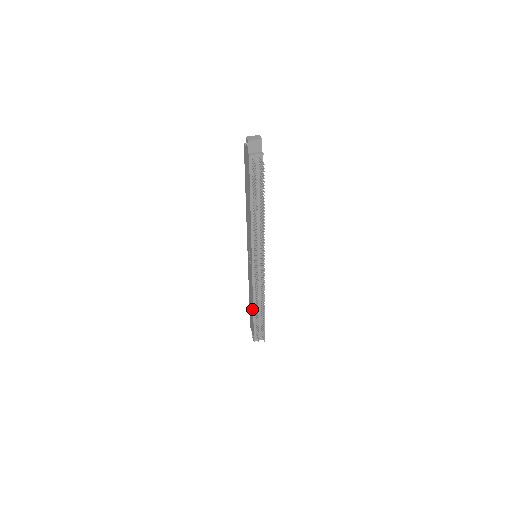
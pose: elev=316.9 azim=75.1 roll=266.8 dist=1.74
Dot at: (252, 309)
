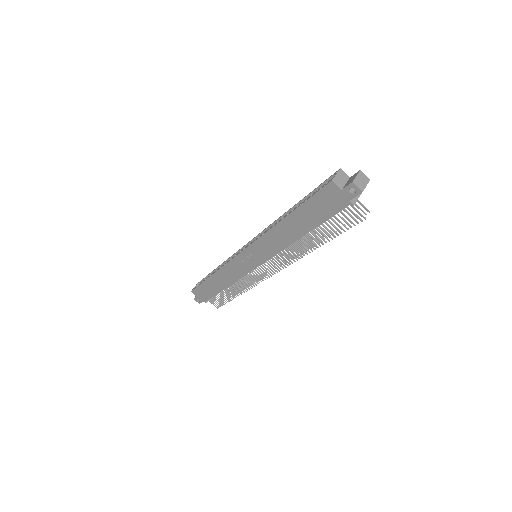
Dot at: (219, 289)
